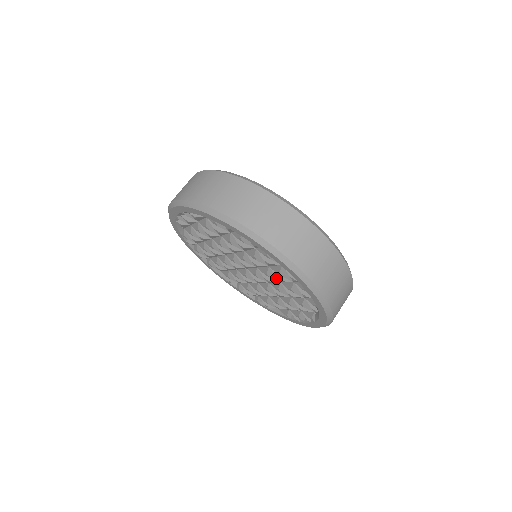
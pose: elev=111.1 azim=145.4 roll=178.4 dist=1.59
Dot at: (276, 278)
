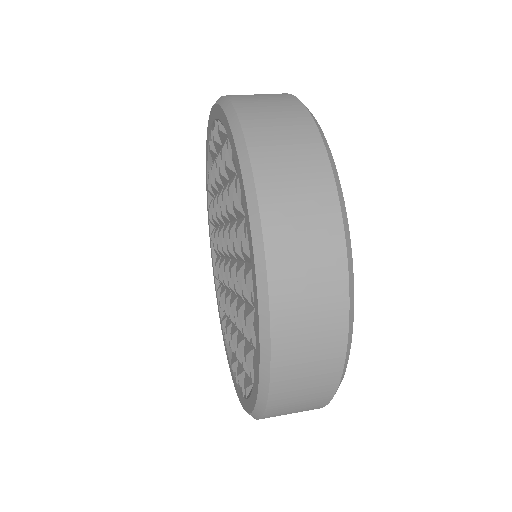
Dot at: occluded
